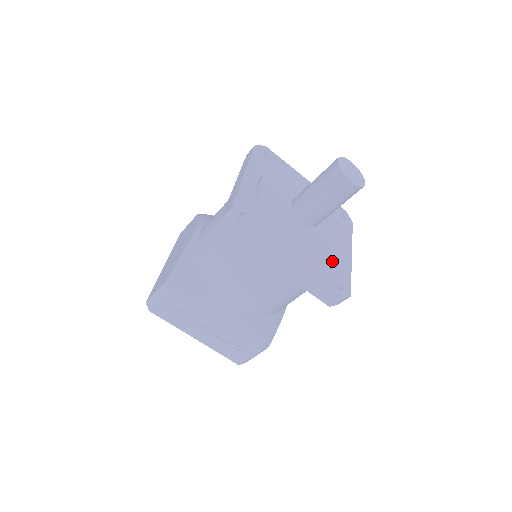
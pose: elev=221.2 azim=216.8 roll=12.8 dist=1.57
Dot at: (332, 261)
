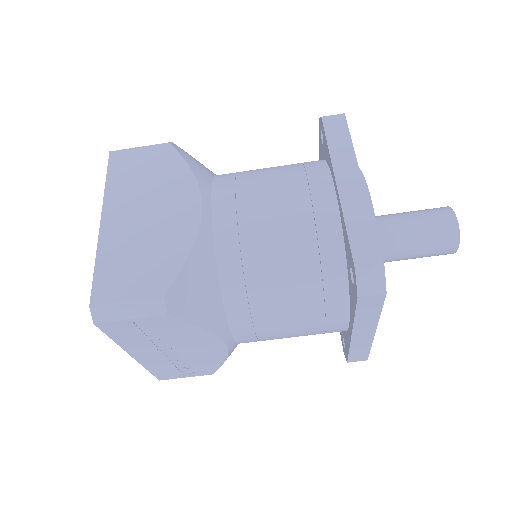
Dot at: occluded
